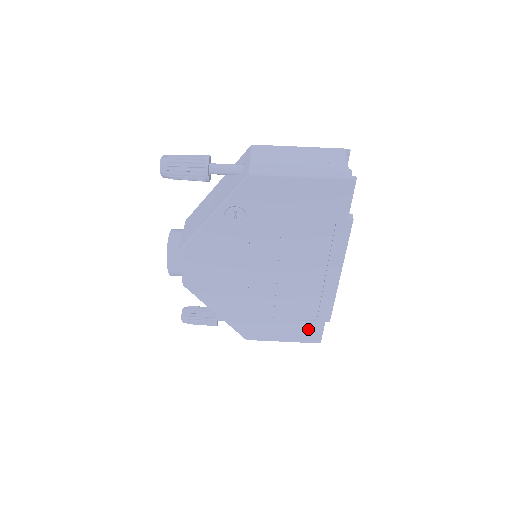
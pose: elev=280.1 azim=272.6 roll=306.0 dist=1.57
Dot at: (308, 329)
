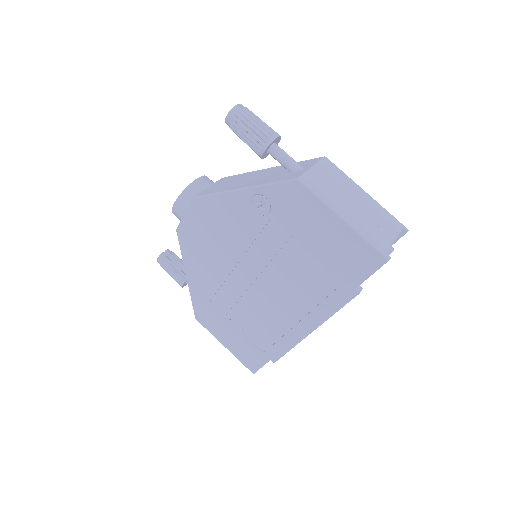
Dot at: (252, 353)
